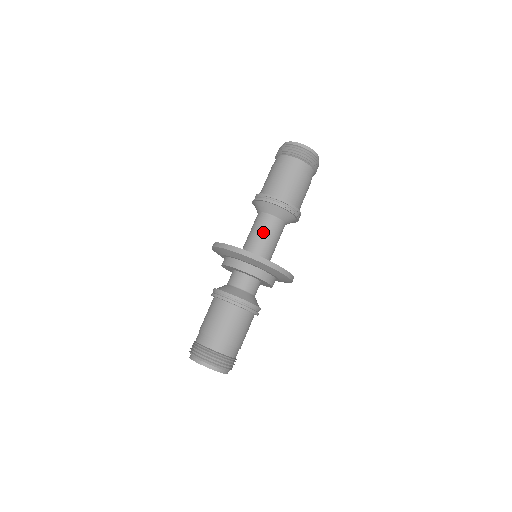
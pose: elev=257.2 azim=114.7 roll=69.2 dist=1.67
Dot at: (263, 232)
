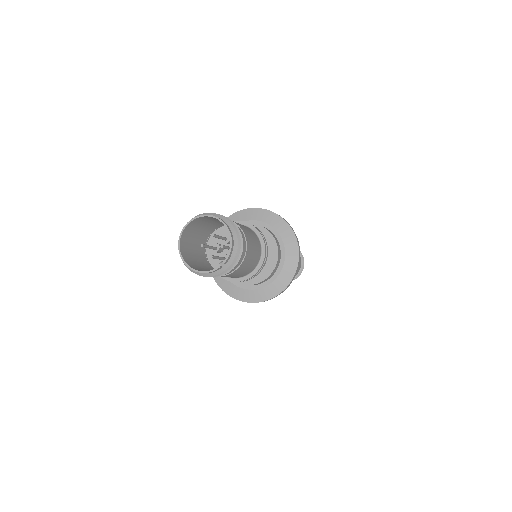
Dot at: occluded
